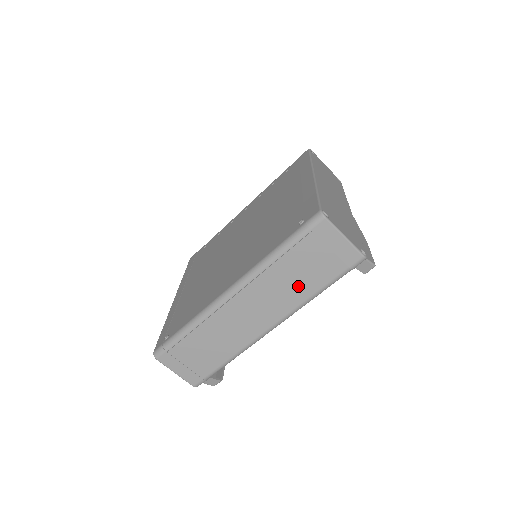
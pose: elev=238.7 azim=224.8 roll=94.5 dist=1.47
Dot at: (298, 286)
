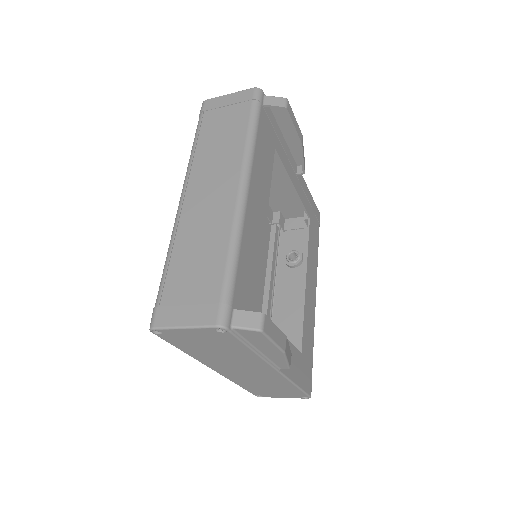
Dot at: (229, 142)
